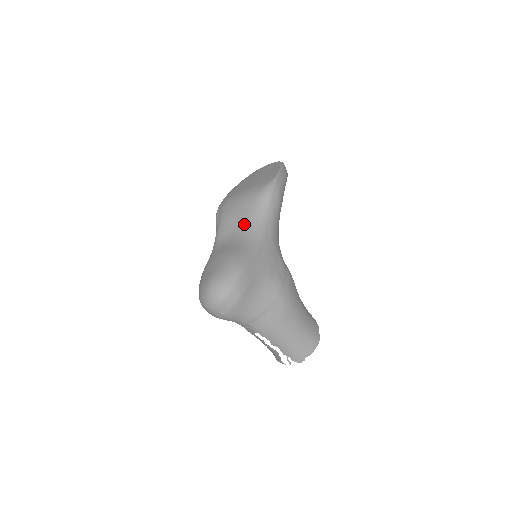
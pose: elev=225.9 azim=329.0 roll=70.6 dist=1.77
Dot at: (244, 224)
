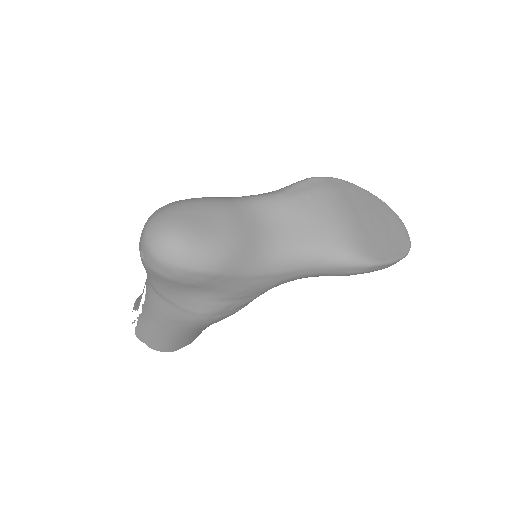
Dot at: (293, 239)
